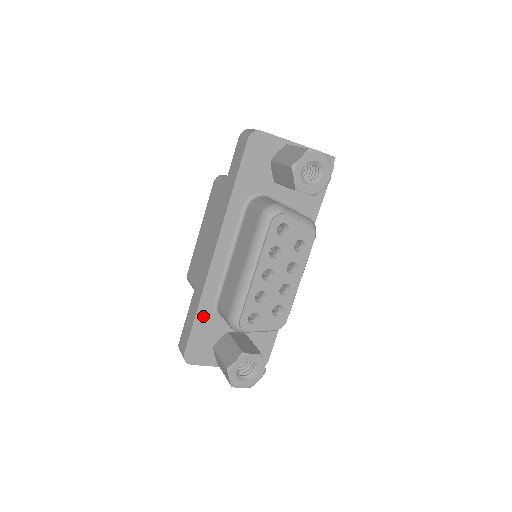
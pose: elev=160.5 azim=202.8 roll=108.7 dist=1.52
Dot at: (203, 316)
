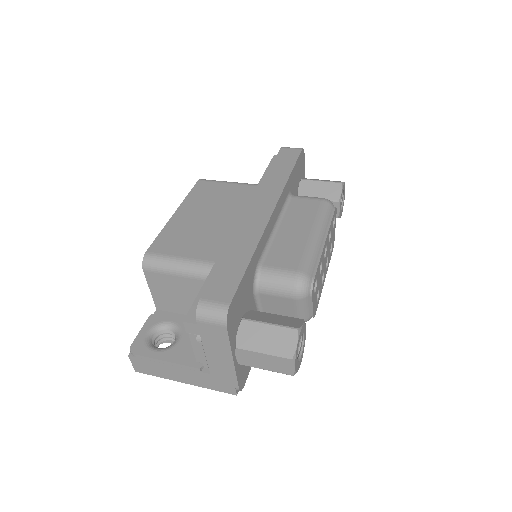
Dot at: (250, 270)
